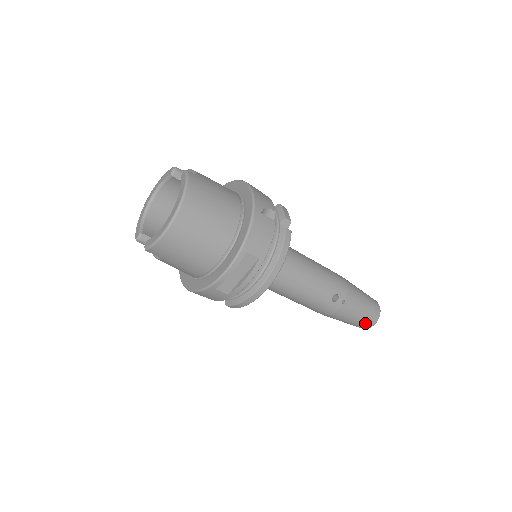
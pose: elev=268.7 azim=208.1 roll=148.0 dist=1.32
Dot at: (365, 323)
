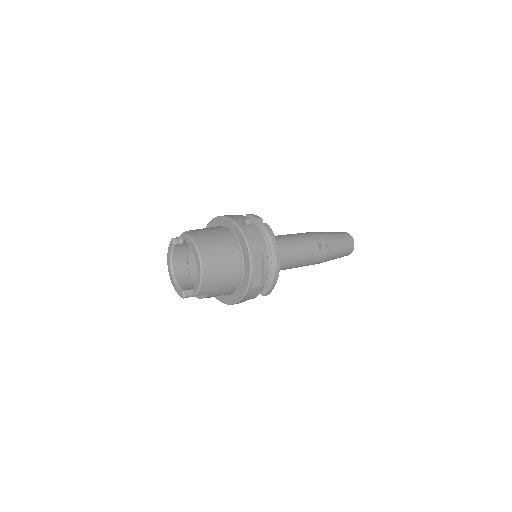
Dot at: (348, 249)
